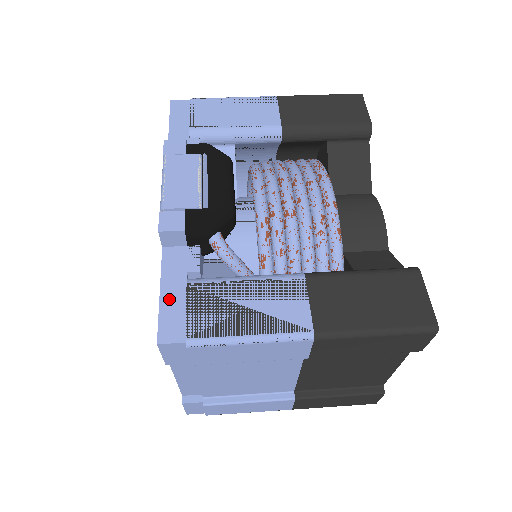
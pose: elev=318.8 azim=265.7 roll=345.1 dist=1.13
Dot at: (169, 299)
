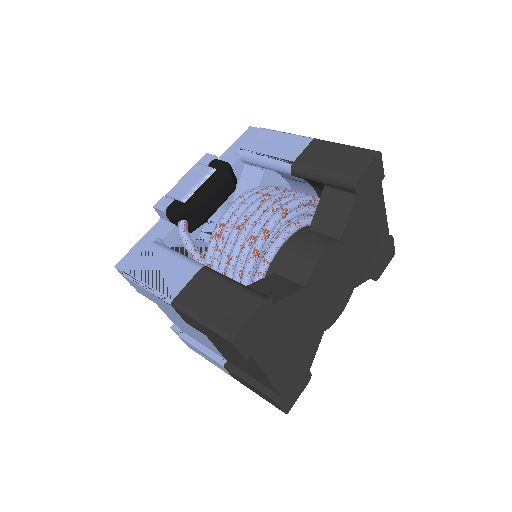
Dot at: (138, 247)
